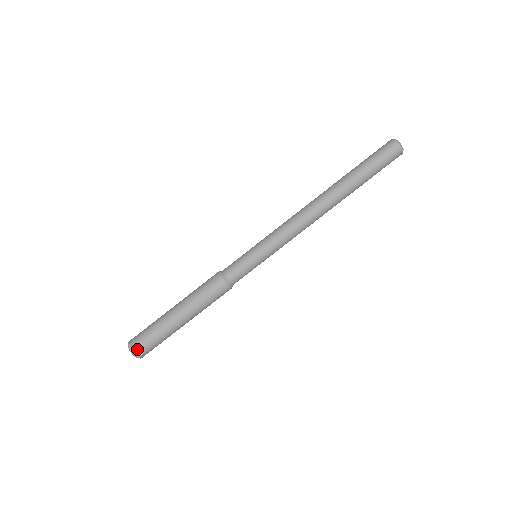
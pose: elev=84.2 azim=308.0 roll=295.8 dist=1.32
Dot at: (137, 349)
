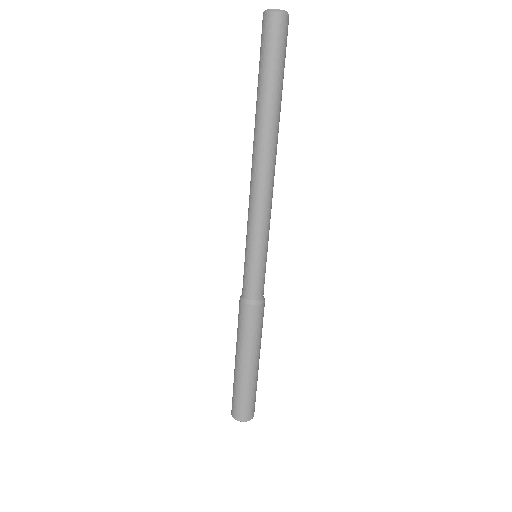
Dot at: (246, 416)
